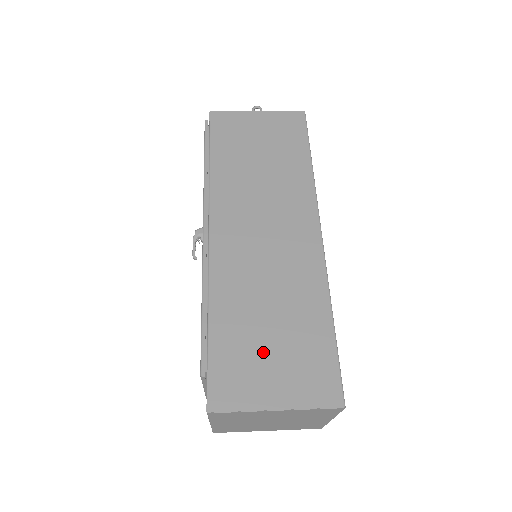
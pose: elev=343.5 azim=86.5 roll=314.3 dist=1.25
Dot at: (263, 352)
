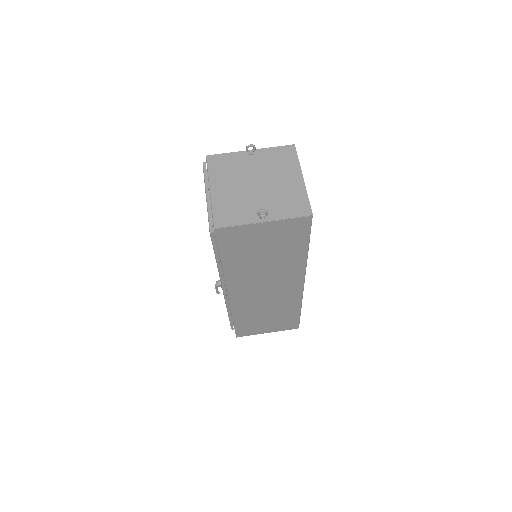
Dot at: (262, 323)
